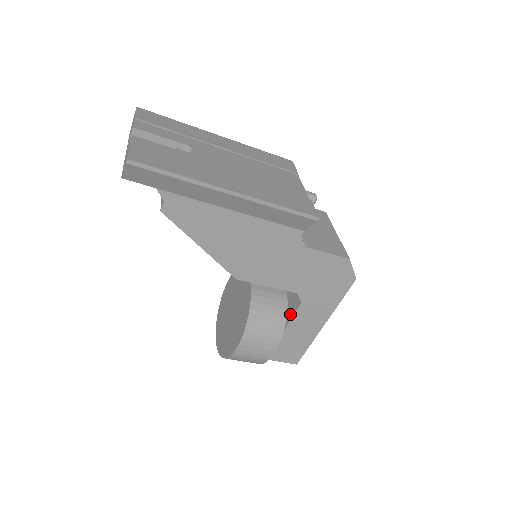
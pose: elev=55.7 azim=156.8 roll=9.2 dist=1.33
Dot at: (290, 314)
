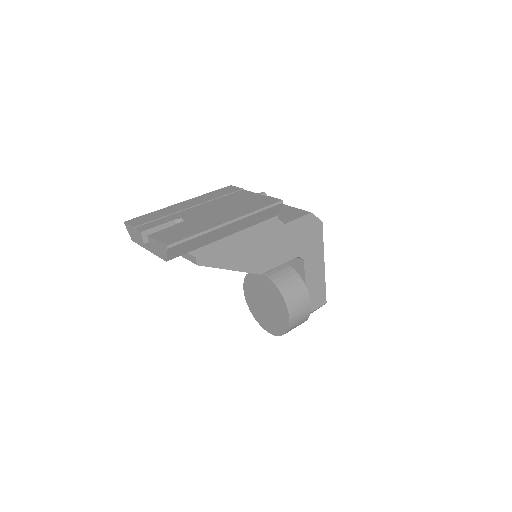
Dot at: (302, 273)
